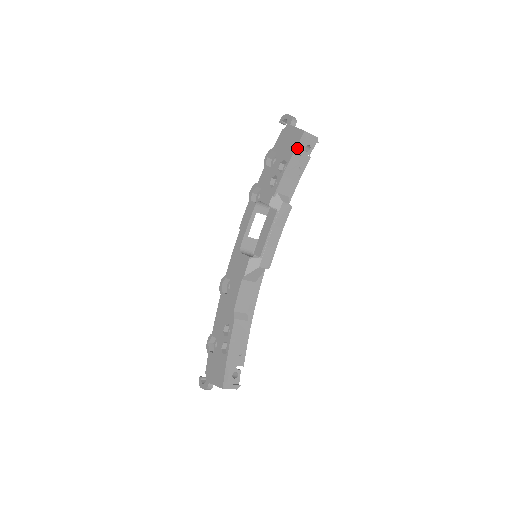
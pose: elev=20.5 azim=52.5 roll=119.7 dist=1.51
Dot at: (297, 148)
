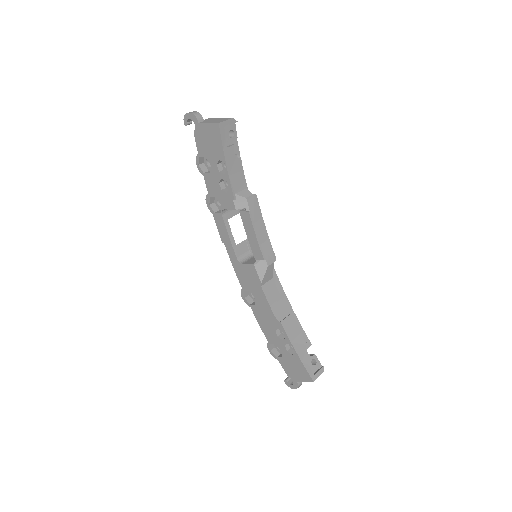
Dot at: (223, 143)
